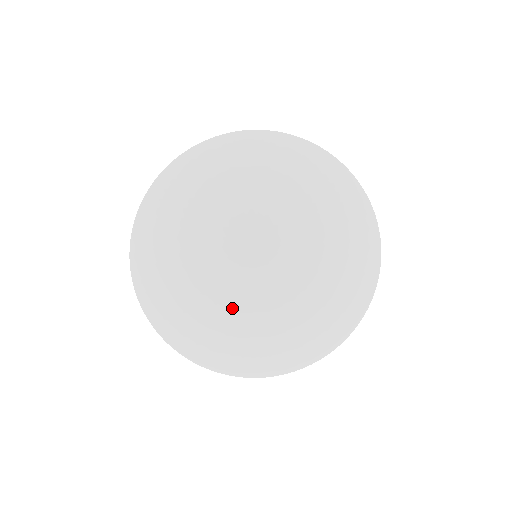
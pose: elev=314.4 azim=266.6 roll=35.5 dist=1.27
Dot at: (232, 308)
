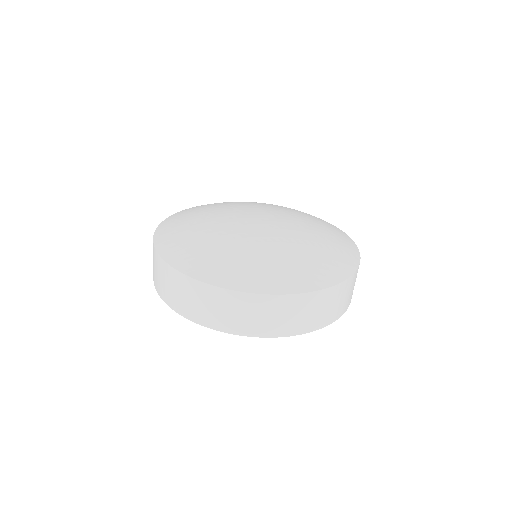
Dot at: (244, 235)
